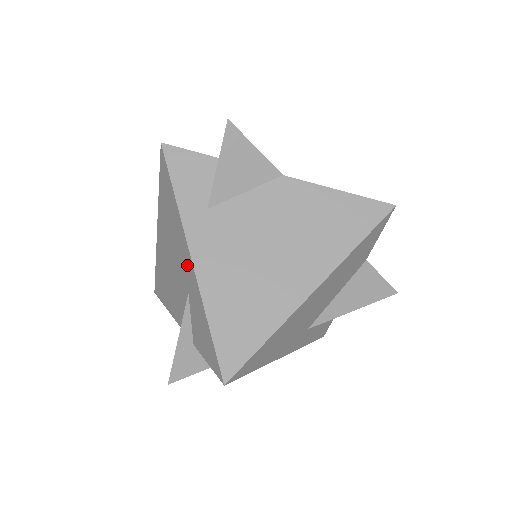
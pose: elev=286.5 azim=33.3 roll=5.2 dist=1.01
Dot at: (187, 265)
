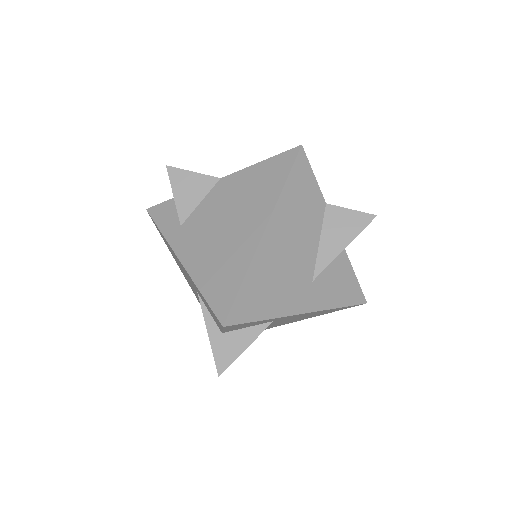
Dot at: (184, 270)
